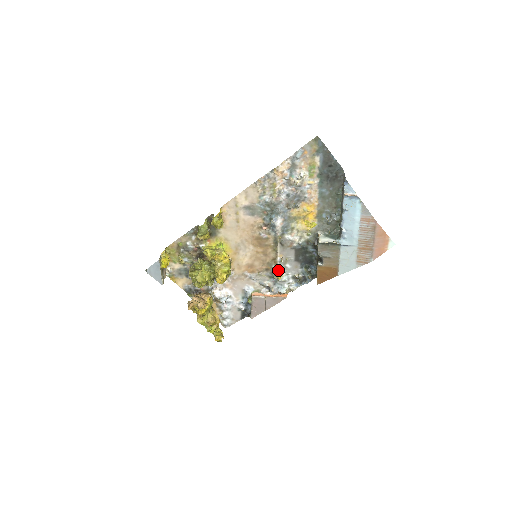
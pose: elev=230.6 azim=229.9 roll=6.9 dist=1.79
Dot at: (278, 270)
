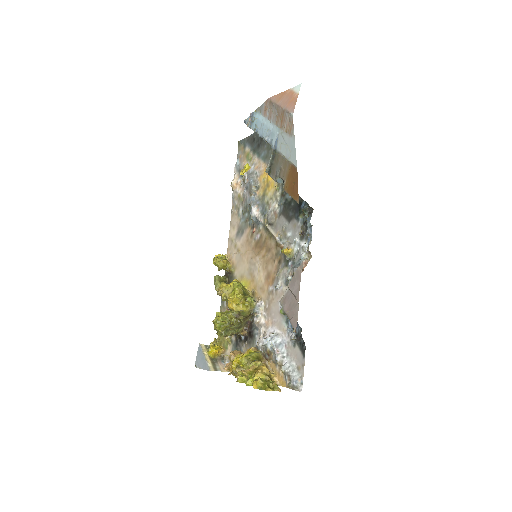
Dot at: occluded
